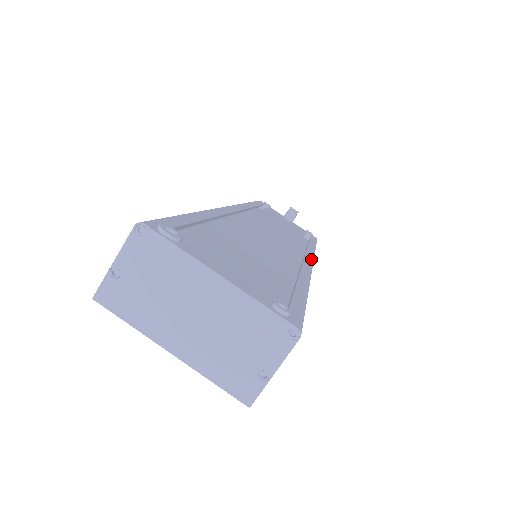
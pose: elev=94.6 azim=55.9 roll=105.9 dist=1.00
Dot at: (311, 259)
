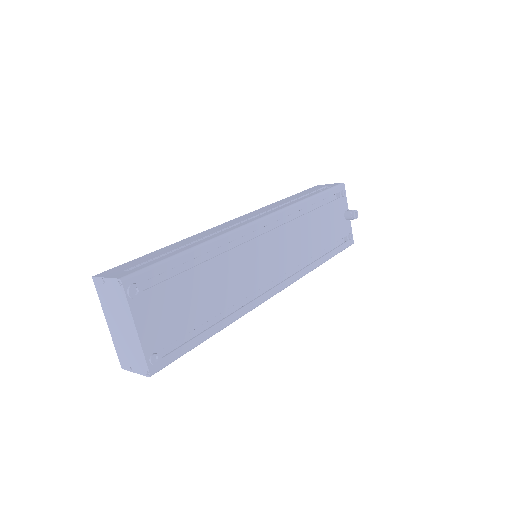
Dot at: (283, 287)
